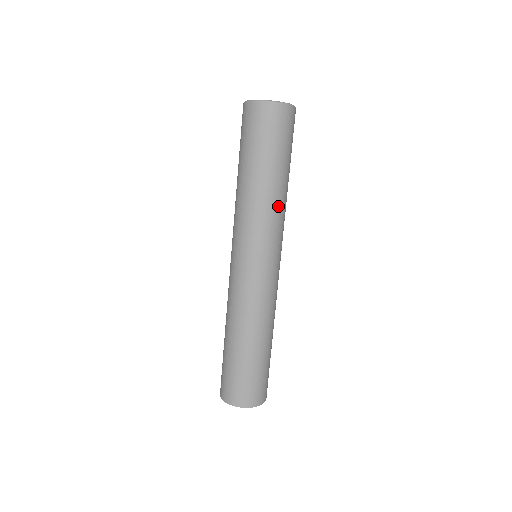
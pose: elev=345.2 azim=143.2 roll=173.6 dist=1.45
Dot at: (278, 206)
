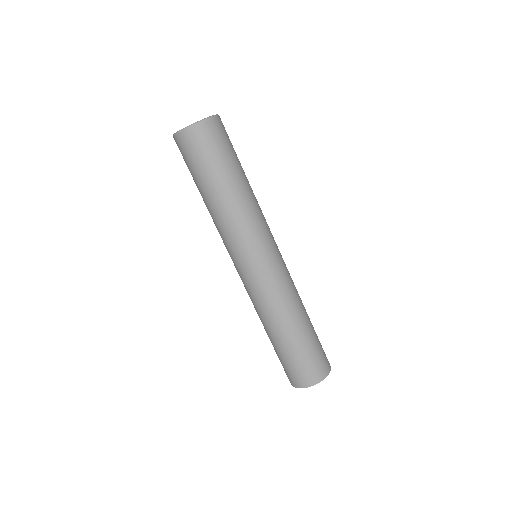
Dot at: (228, 217)
